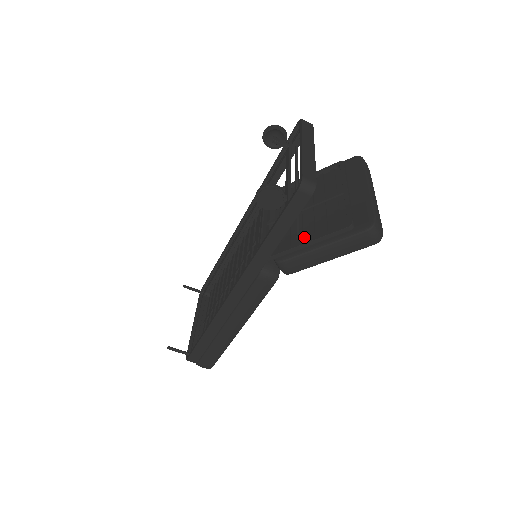
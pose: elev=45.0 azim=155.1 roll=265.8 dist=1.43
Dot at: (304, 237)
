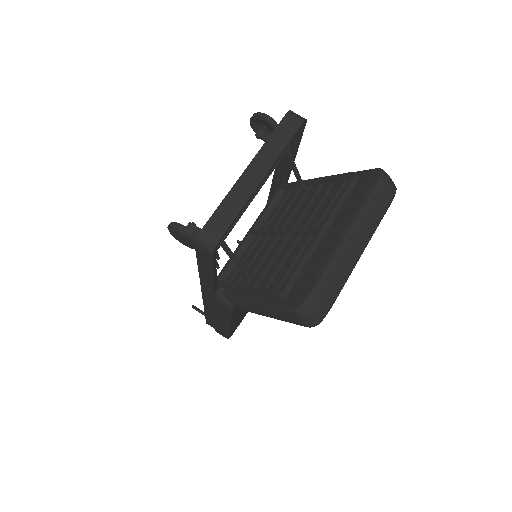
Dot at: (255, 276)
